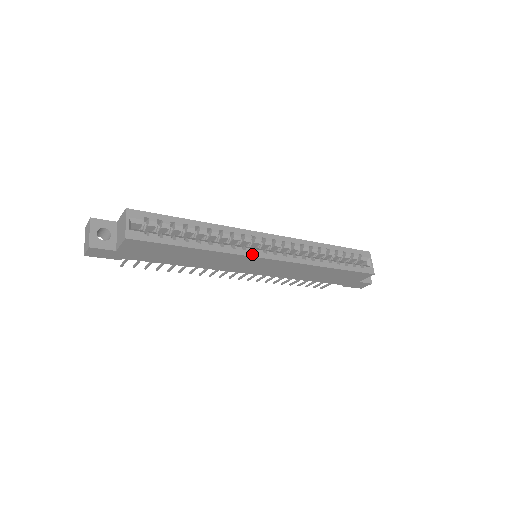
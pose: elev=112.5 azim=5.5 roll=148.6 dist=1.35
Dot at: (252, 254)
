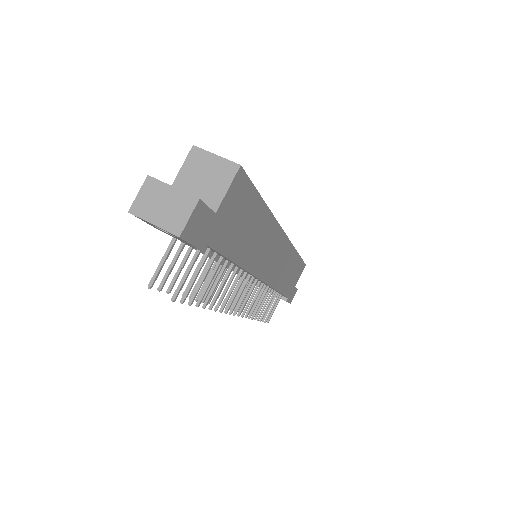
Dot at: occluded
